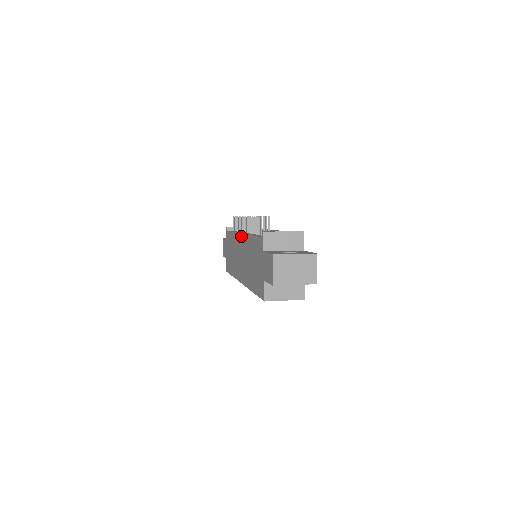
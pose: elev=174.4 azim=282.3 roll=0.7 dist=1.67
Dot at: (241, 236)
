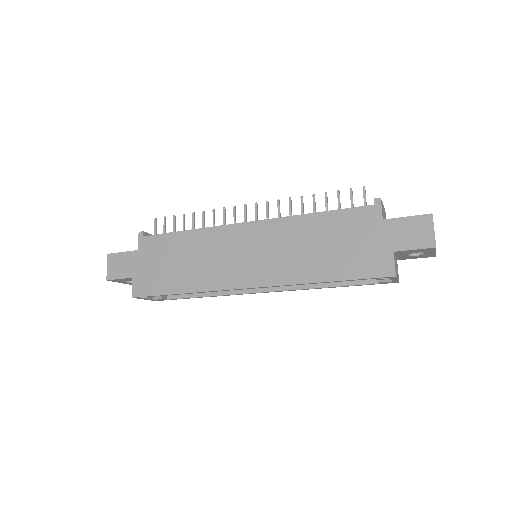
Dot at: (254, 224)
